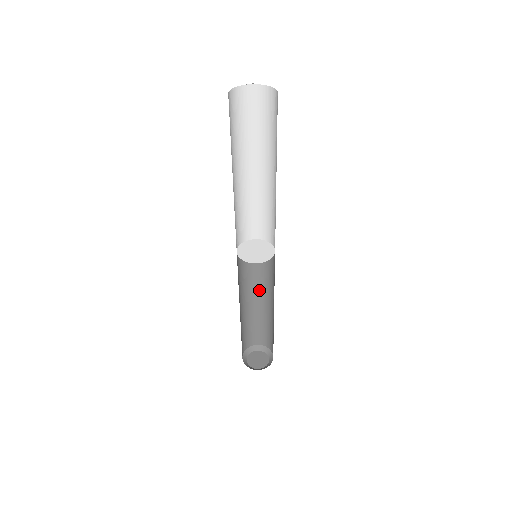
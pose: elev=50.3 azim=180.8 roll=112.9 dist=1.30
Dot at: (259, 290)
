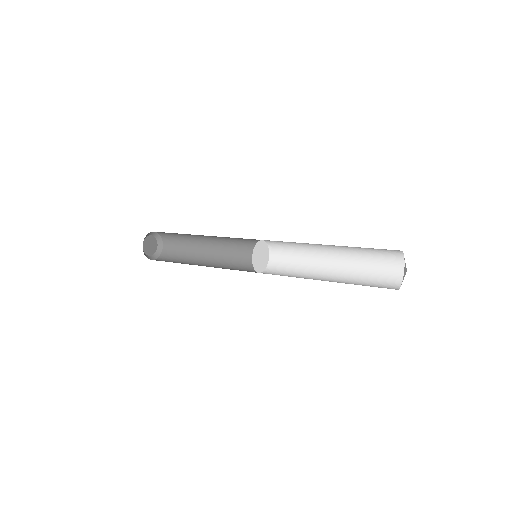
Dot at: (218, 241)
